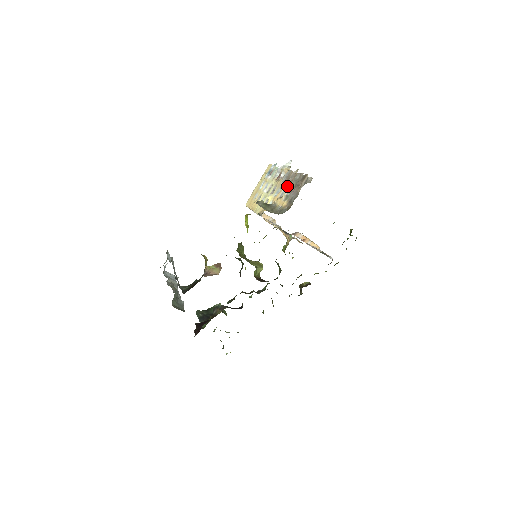
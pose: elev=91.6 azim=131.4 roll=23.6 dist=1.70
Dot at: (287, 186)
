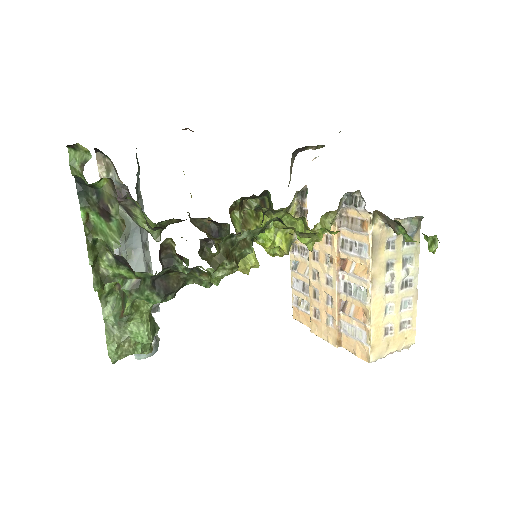
Dot at: occluded
